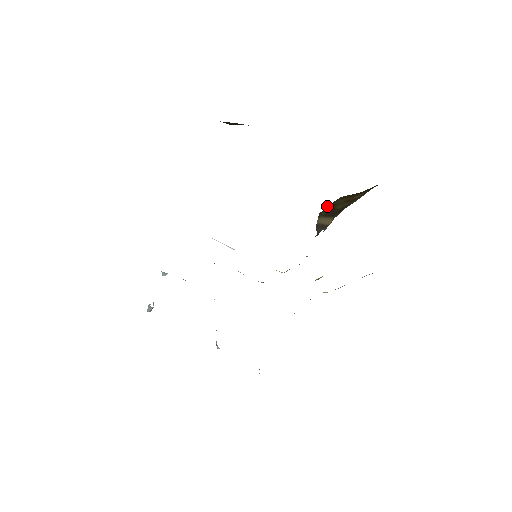
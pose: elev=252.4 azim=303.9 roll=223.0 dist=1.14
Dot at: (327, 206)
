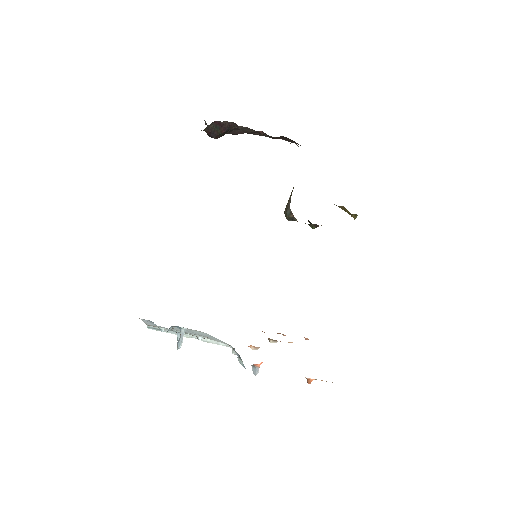
Dot at: occluded
